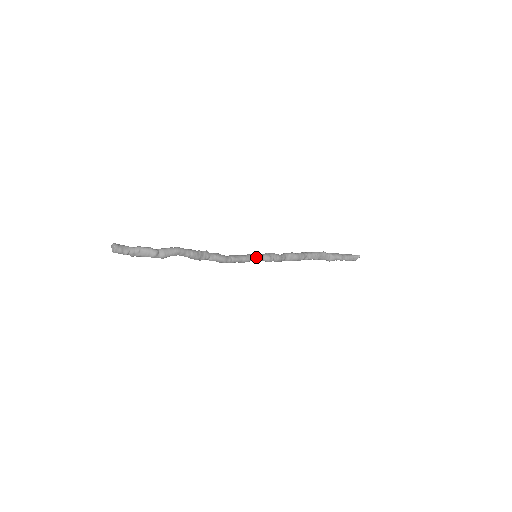
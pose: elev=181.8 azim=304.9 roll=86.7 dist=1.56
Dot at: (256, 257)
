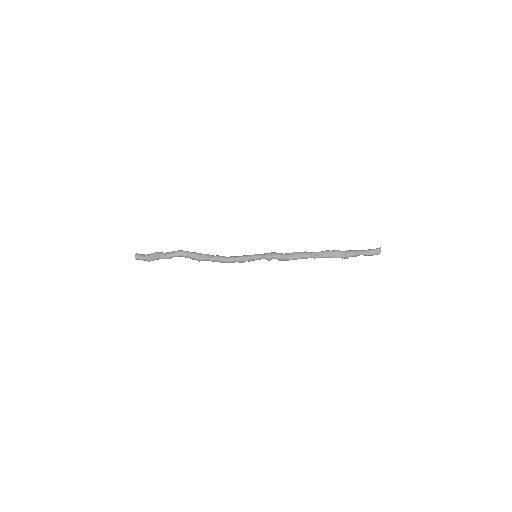
Dot at: (255, 256)
